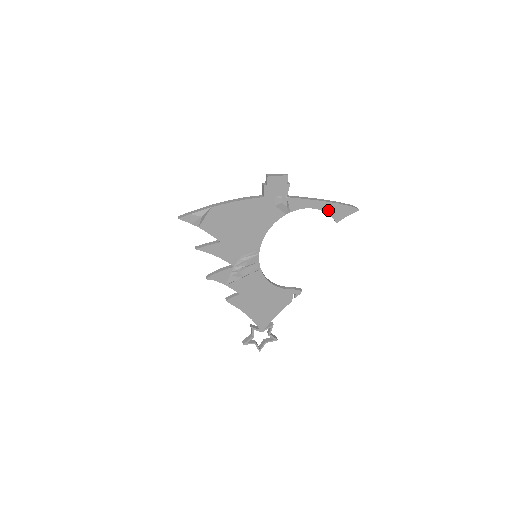
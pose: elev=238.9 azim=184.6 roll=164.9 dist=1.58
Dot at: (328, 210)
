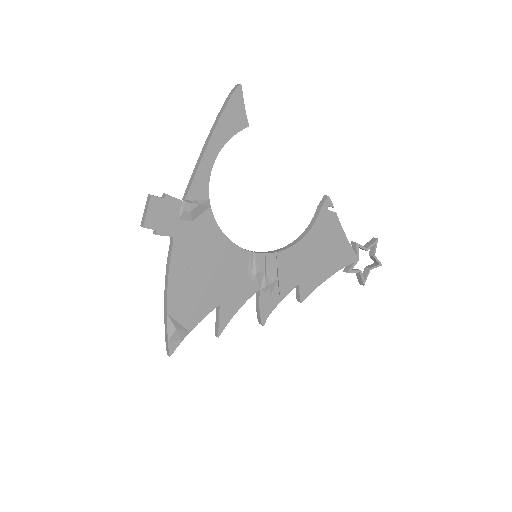
Dot at: (225, 137)
